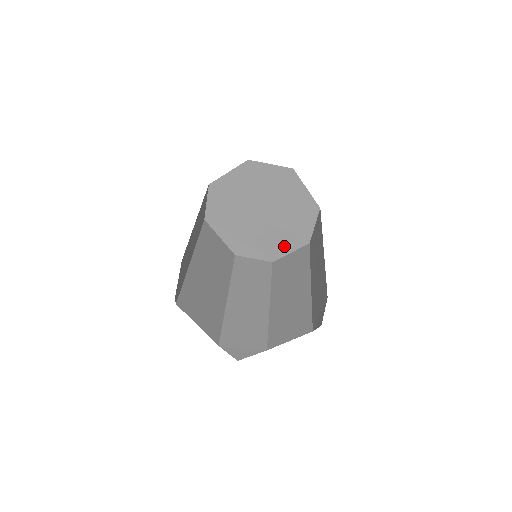
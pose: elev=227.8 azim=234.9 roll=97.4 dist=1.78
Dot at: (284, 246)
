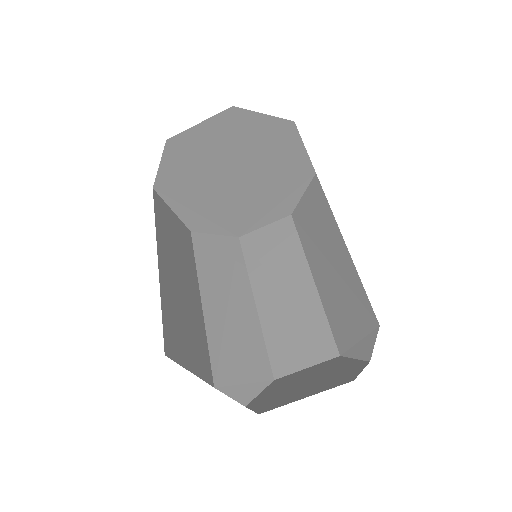
Dot at: (258, 218)
